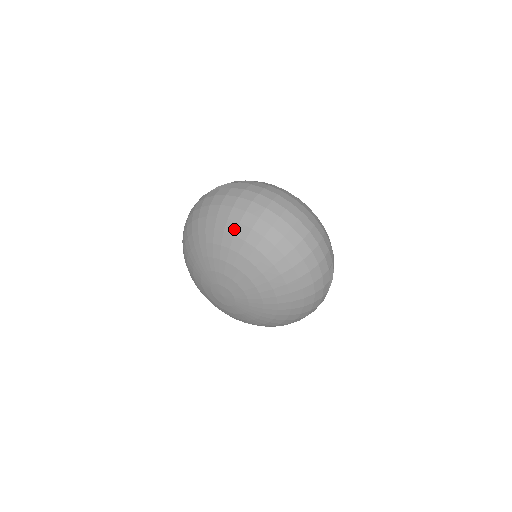
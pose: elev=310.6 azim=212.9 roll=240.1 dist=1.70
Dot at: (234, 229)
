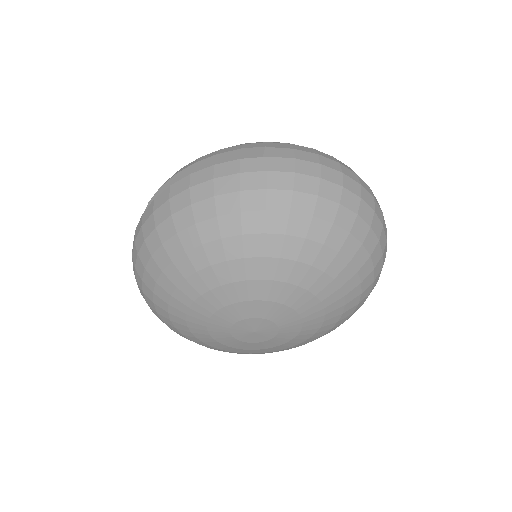
Dot at: (282, 224)
